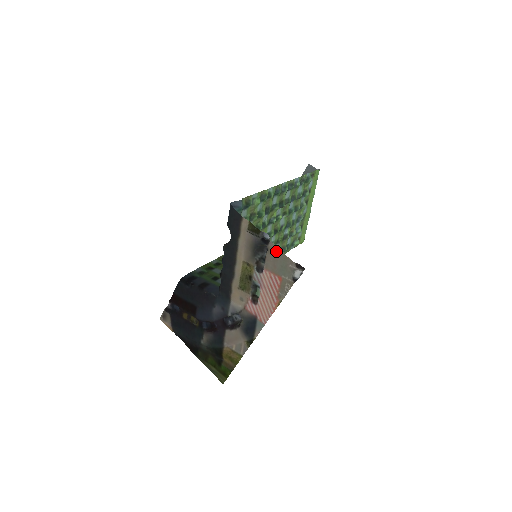
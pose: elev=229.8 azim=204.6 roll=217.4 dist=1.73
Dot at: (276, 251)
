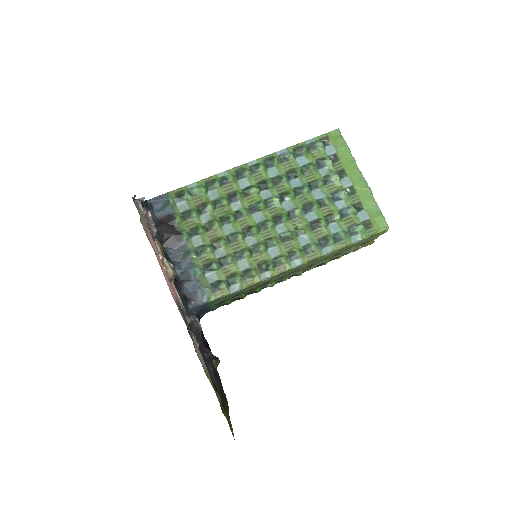
Dot at: occluded
